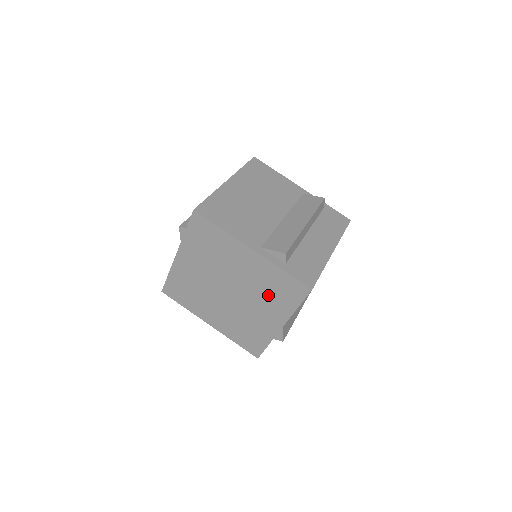
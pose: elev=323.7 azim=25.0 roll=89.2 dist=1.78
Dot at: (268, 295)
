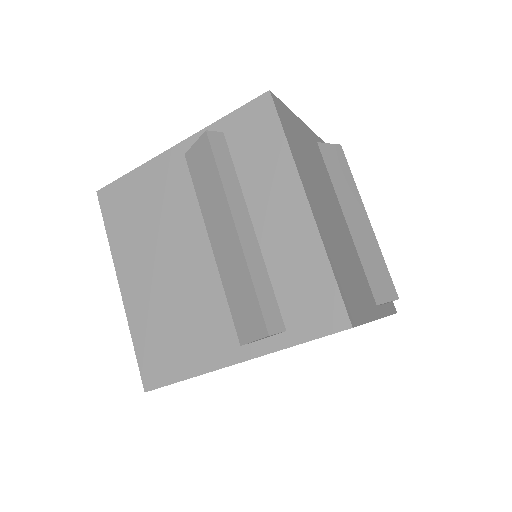
Dot at: occluded
